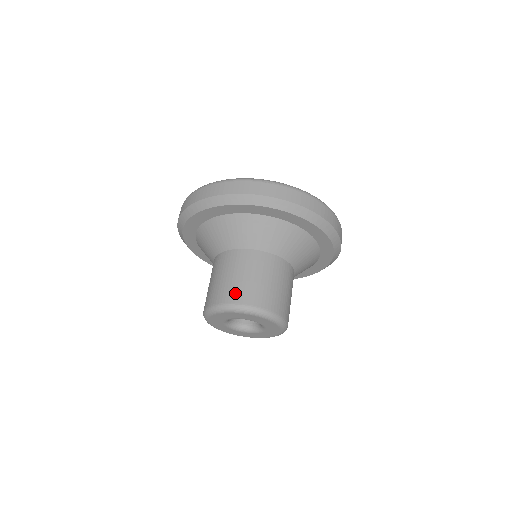
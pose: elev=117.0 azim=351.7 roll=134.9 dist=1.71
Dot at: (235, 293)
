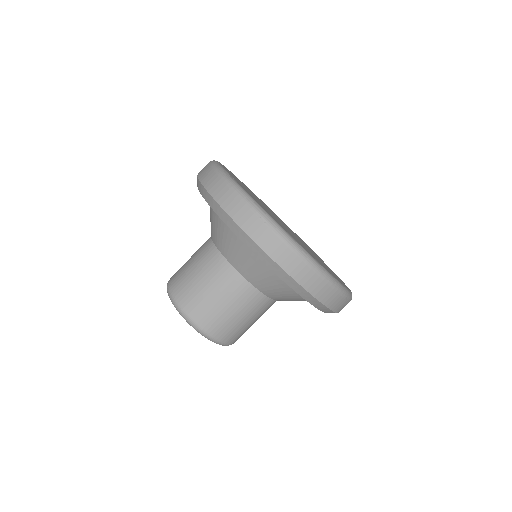
Dot at: (185, 294)
